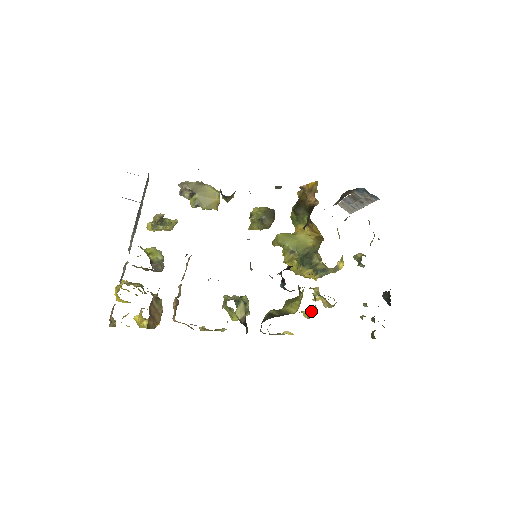
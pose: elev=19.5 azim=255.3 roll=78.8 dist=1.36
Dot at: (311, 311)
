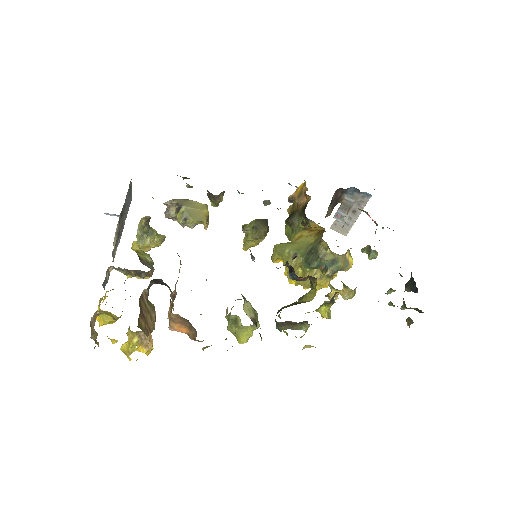
Dot at: (330, 300)
